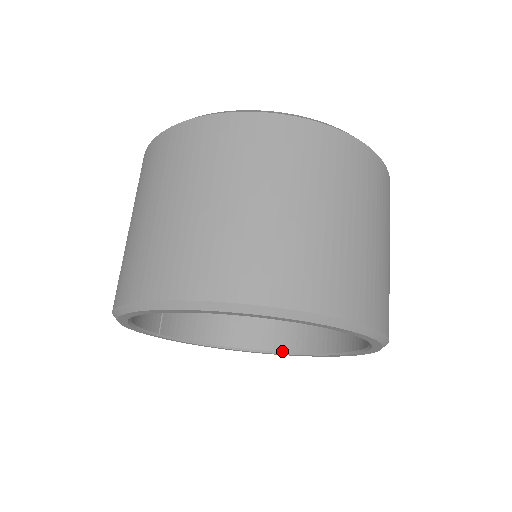
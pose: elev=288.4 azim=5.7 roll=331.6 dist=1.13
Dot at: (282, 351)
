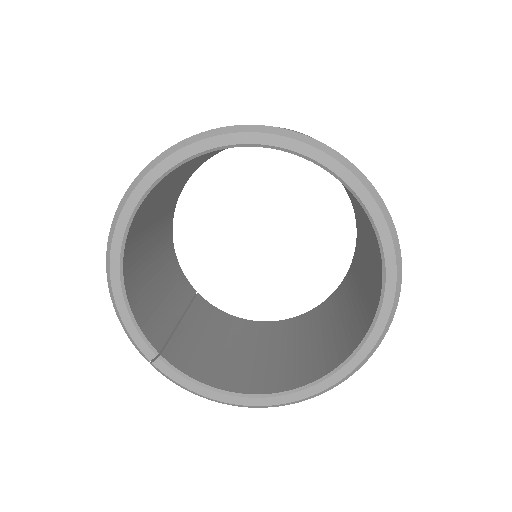
Dot at: (317, 379)
